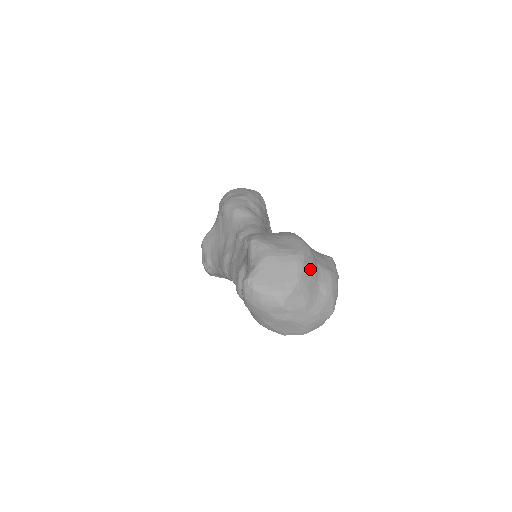
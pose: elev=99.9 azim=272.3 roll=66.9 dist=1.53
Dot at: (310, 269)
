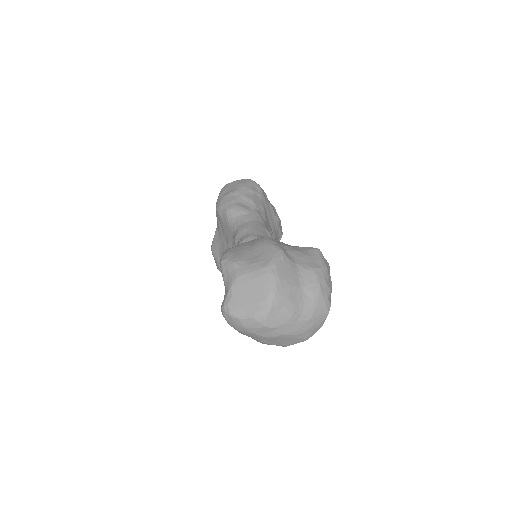
Dot at: (287, 276)
